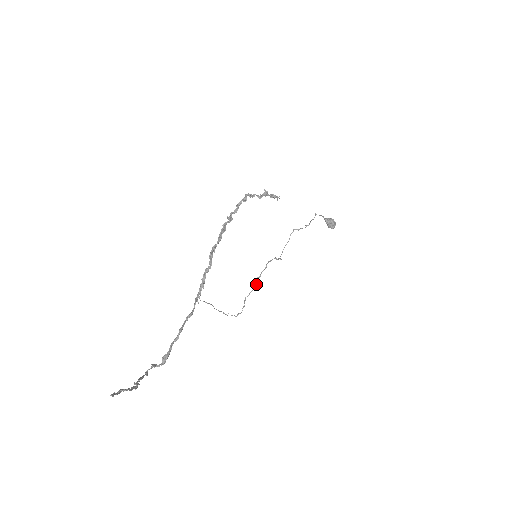
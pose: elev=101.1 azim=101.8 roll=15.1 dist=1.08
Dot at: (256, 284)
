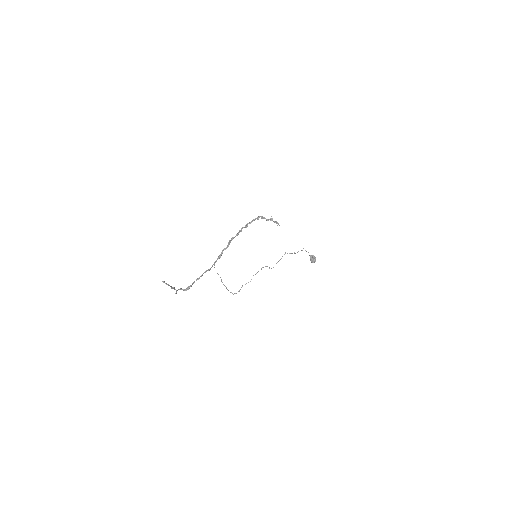
Dot at: occluded
